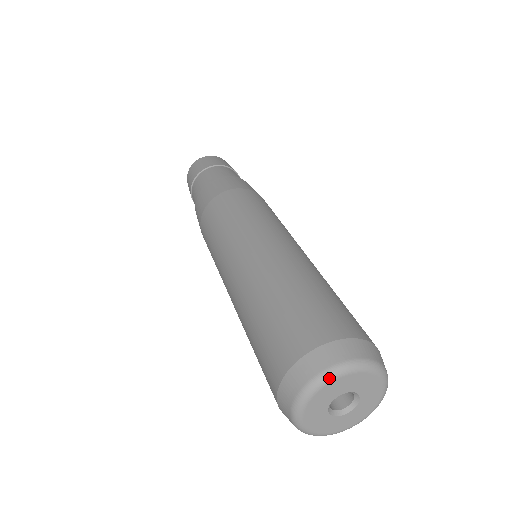
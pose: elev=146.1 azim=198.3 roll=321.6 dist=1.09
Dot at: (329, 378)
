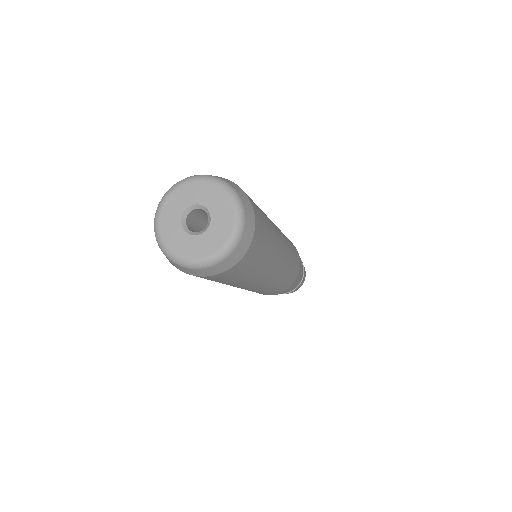
Dot at: (209, 179)
